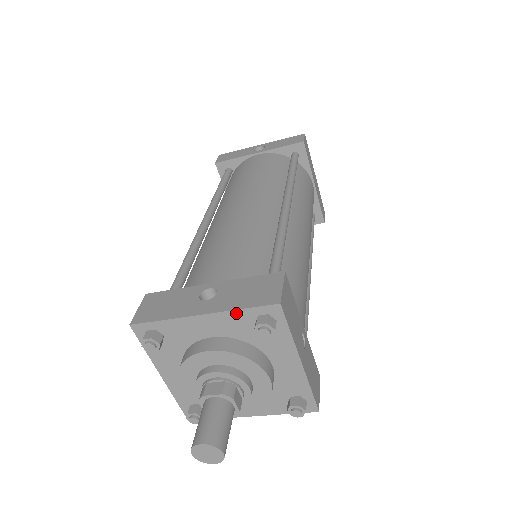
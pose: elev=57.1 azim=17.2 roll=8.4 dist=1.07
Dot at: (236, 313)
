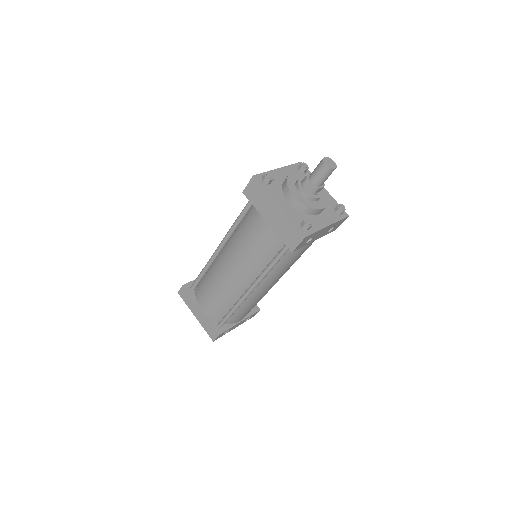
Dot at: (290, 167)
